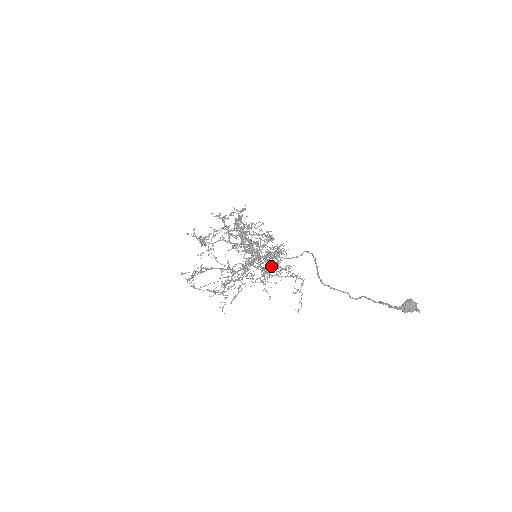
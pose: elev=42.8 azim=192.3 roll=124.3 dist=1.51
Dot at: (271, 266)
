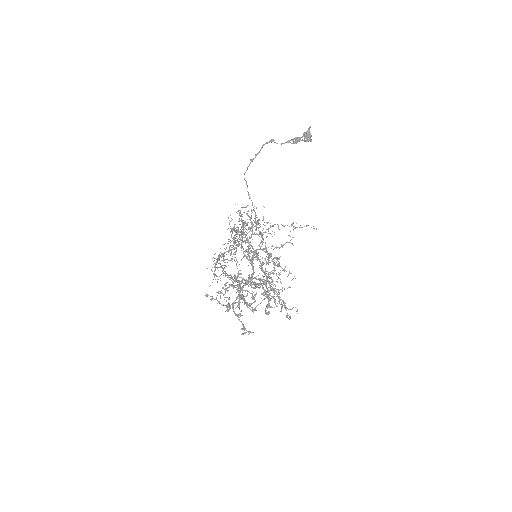
Dot at: (246, 214)
